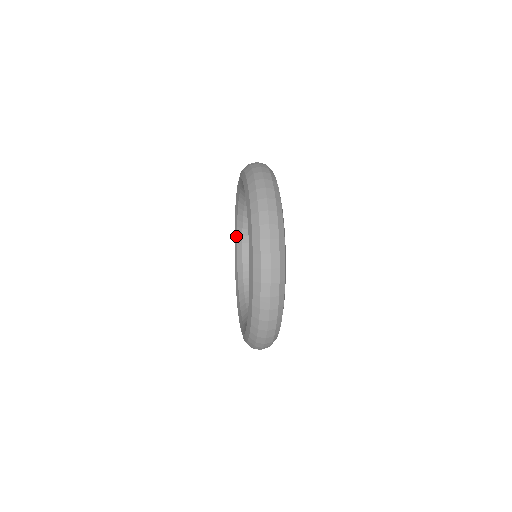
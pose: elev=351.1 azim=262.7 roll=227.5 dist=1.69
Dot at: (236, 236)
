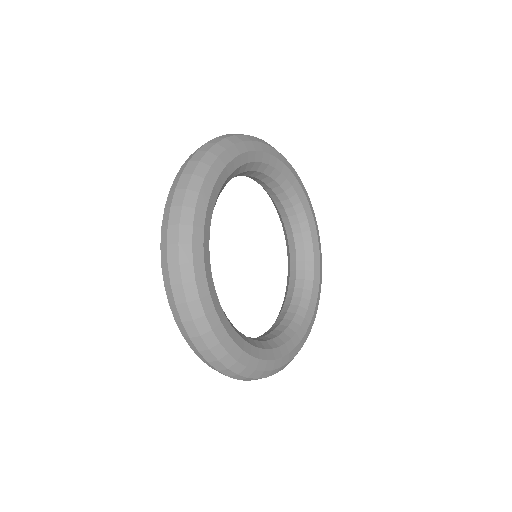
Dot at: (285, 236)
